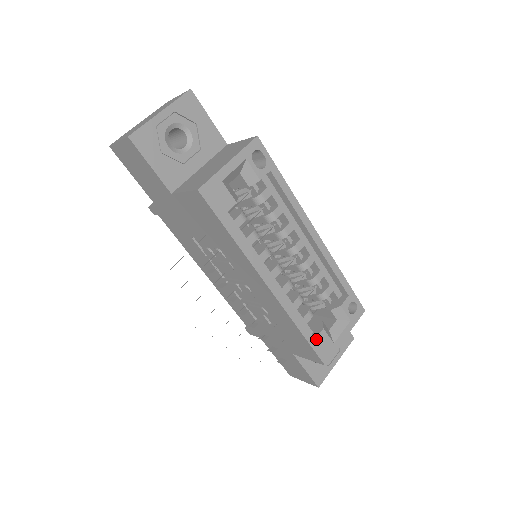
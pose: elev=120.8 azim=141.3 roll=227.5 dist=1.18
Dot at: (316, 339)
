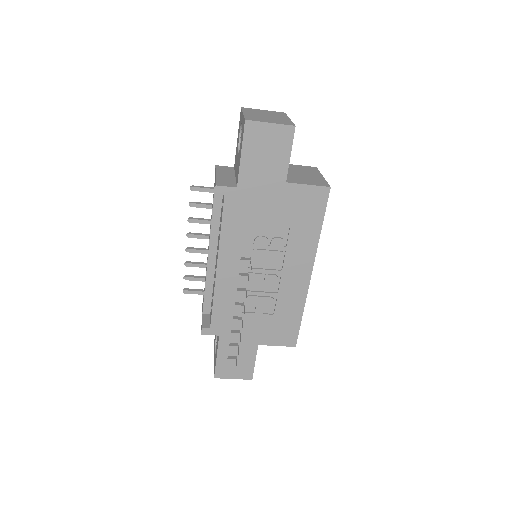
Dot at: occluded
